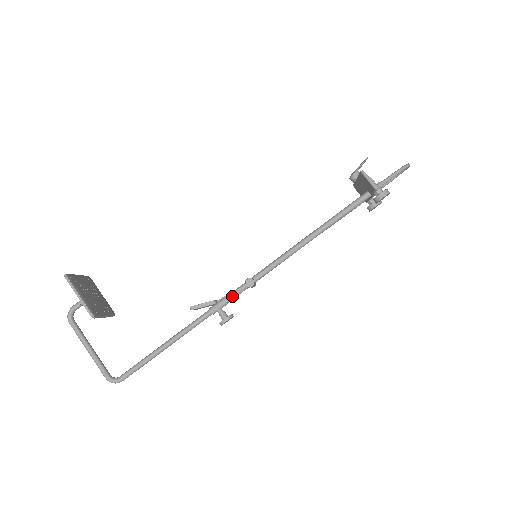
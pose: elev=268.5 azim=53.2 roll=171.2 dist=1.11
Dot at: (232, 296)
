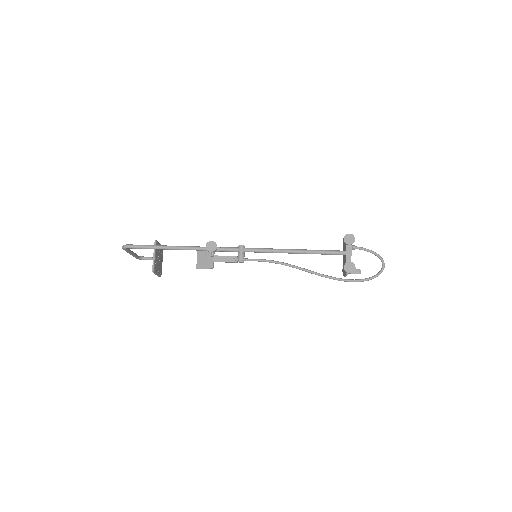
Dot at: (226, 247)
